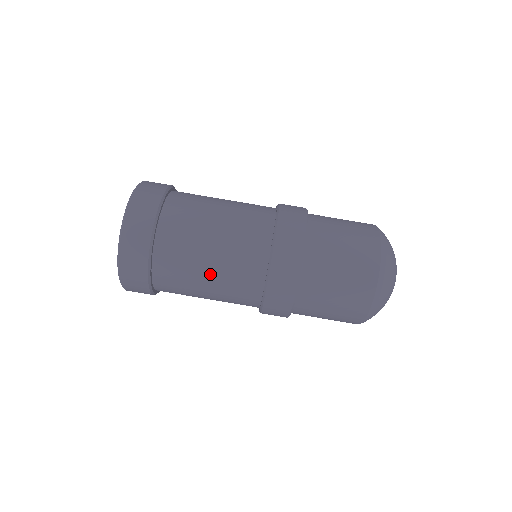
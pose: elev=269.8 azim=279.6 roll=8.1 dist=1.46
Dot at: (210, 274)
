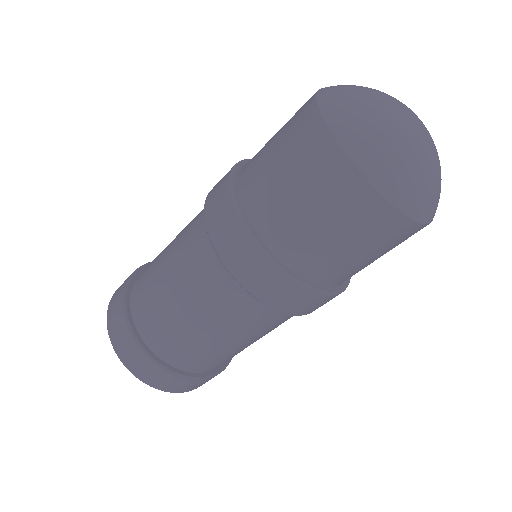
Dot at: (239, 343)
